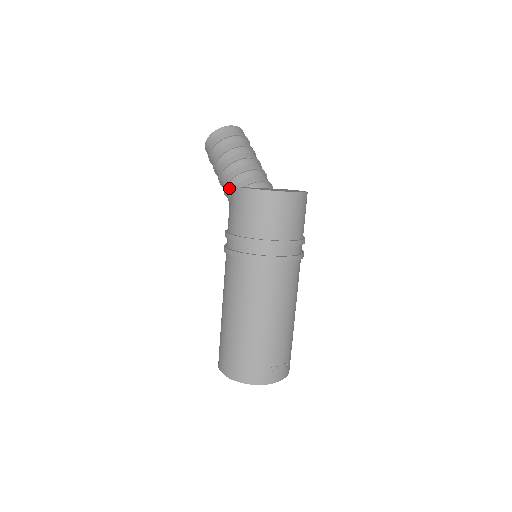
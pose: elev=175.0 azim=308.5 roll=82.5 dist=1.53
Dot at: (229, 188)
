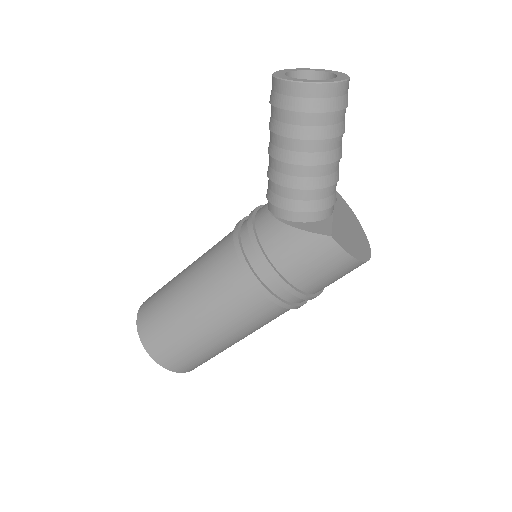
Dot at: (299, 196)
